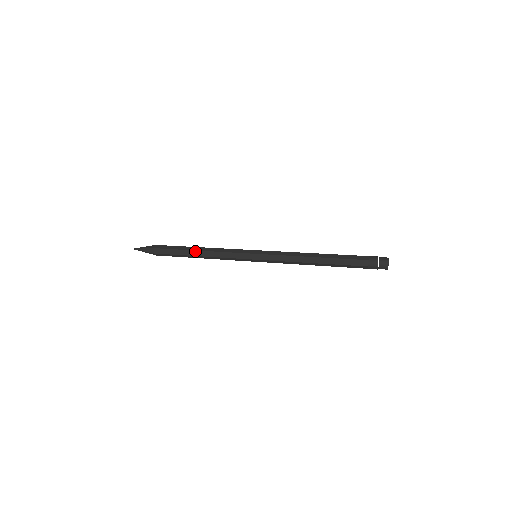
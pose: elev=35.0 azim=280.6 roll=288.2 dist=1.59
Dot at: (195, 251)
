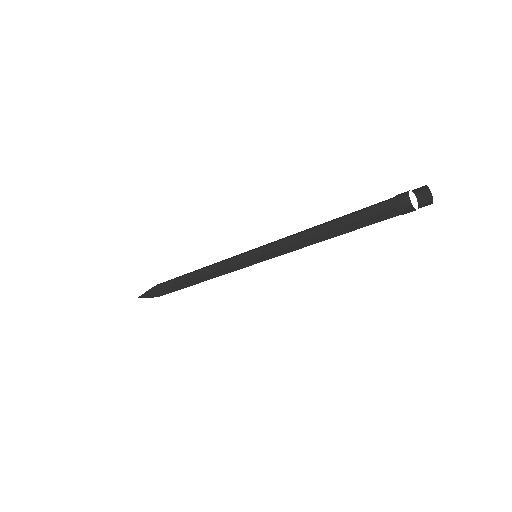
Dot at: (191, 274)
